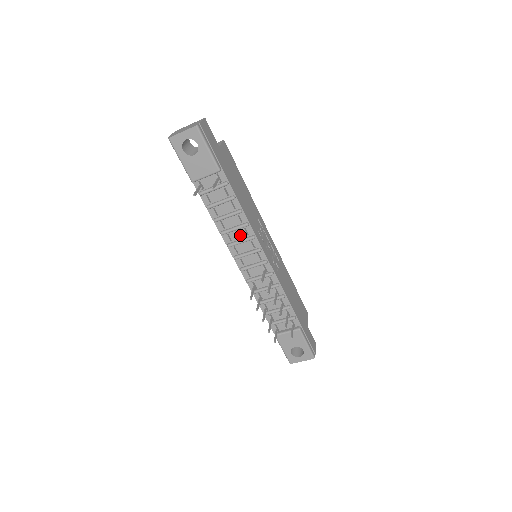
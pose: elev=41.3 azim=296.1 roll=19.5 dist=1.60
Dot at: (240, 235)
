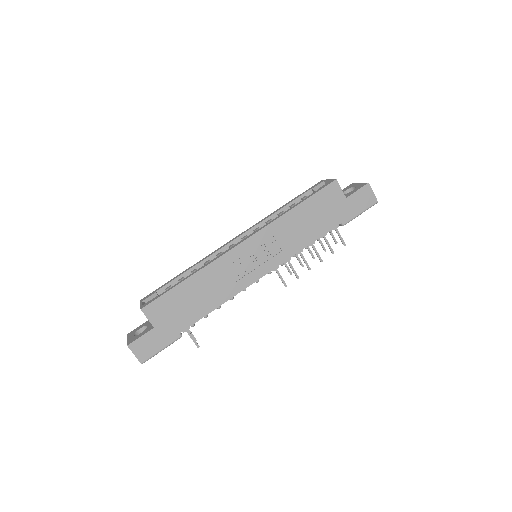
Dot at: occluded
